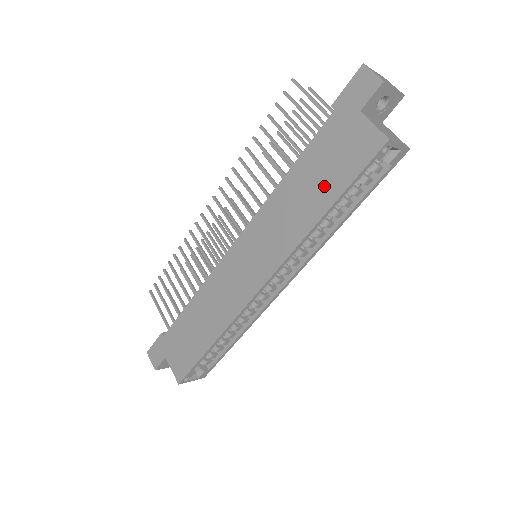
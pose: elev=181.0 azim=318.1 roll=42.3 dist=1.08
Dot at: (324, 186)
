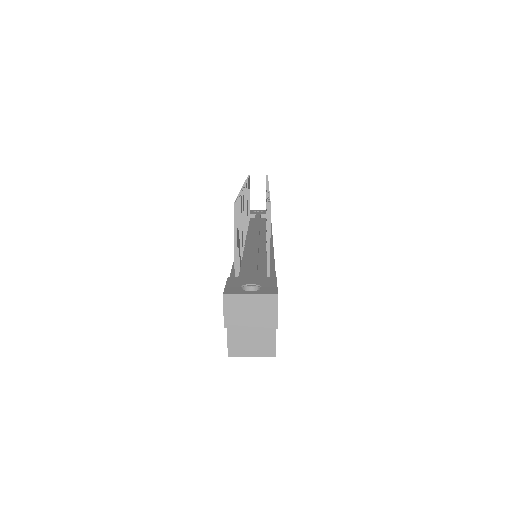
Dot at: occluded
